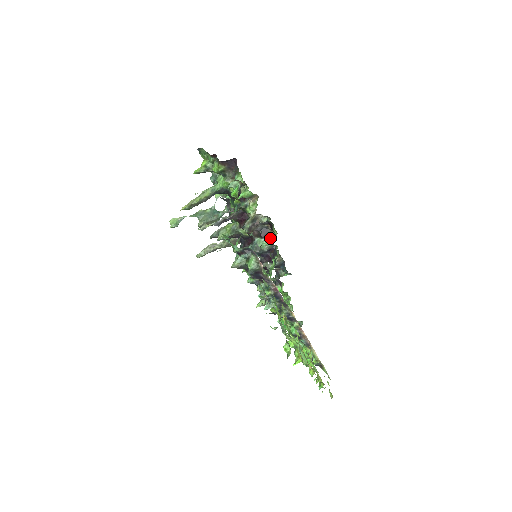
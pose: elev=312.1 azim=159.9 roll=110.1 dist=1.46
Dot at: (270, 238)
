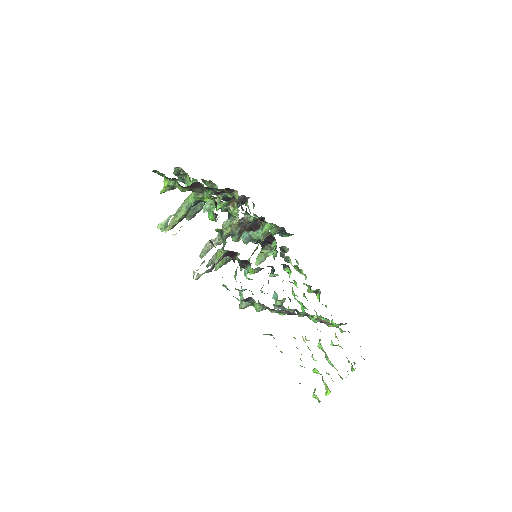
Dot at: (263, 229)
